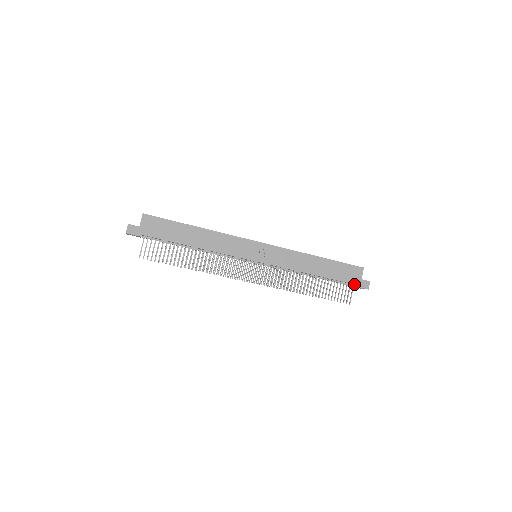
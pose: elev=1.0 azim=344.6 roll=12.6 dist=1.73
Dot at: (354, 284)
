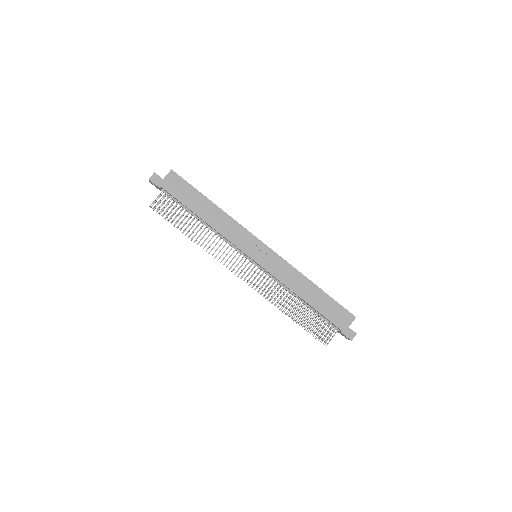
Dot at: (339, 328)
